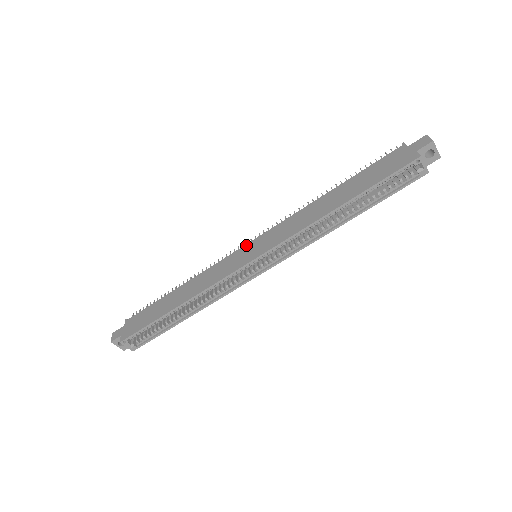
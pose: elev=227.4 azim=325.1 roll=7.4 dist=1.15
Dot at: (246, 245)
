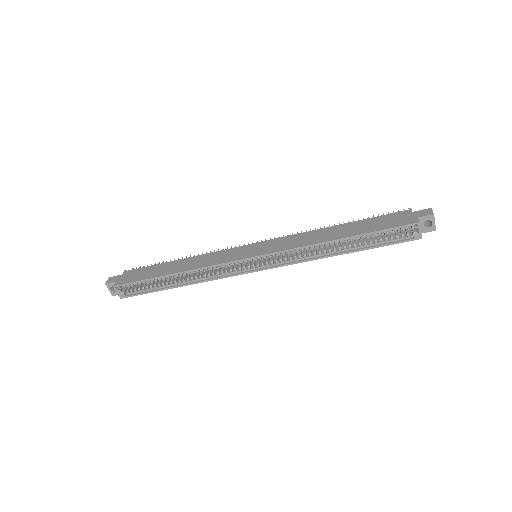
Dot at: (251, 244)
